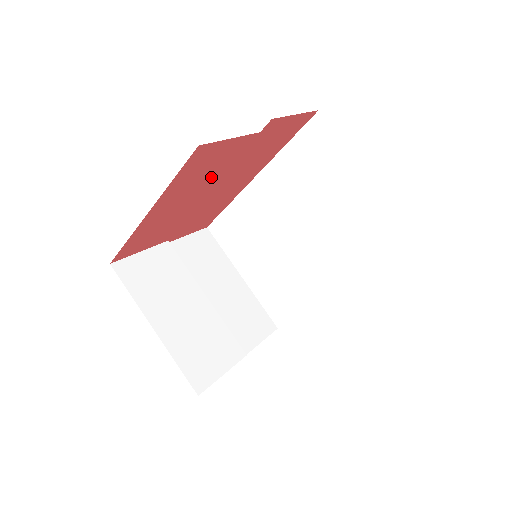
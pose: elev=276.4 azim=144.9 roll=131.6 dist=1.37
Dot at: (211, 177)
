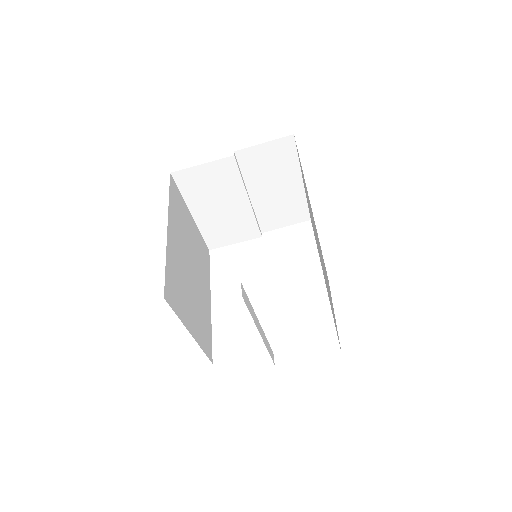
Dot at: occluded
